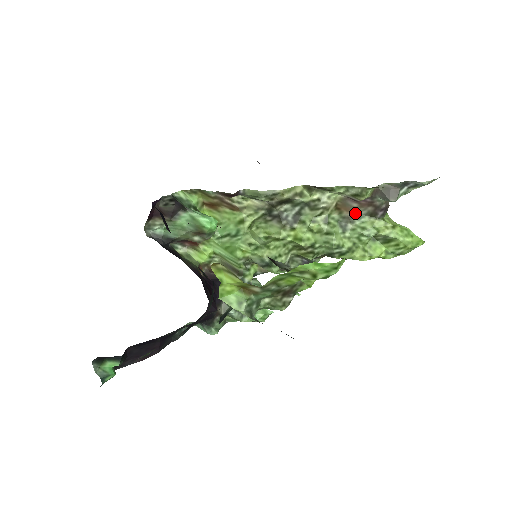
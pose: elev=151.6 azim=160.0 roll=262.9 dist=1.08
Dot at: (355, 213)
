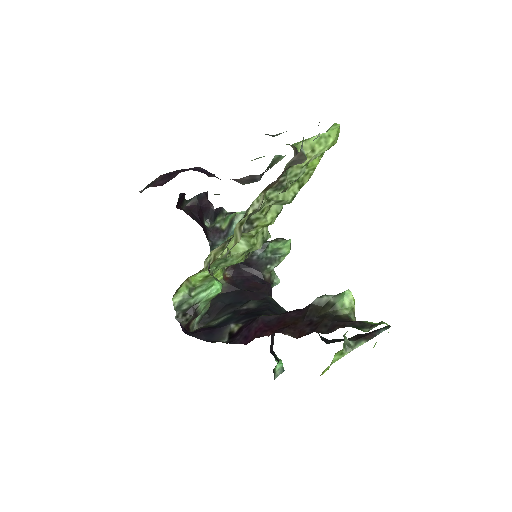
Dot at: (280, 178)
